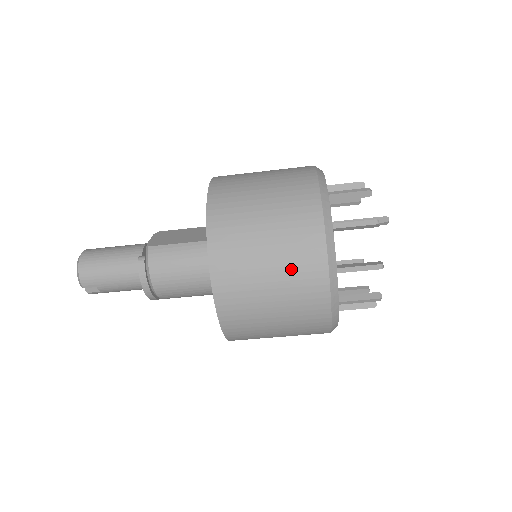
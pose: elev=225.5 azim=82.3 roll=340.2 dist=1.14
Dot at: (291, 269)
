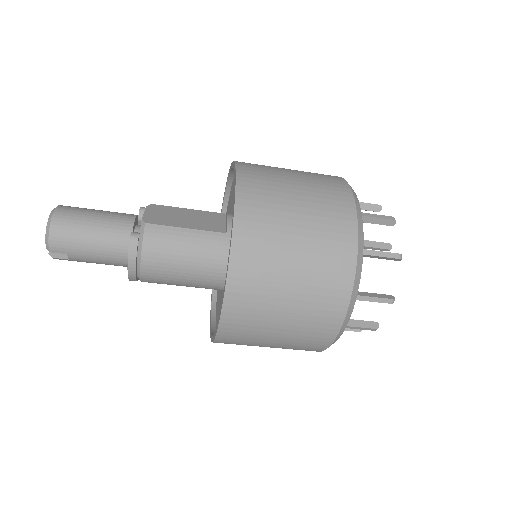
Dot at: (314, 290)
